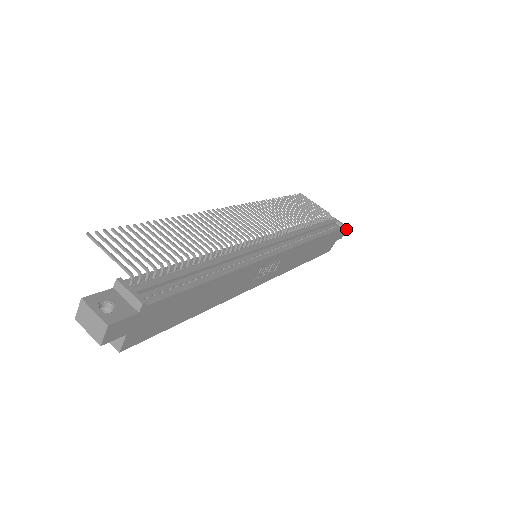
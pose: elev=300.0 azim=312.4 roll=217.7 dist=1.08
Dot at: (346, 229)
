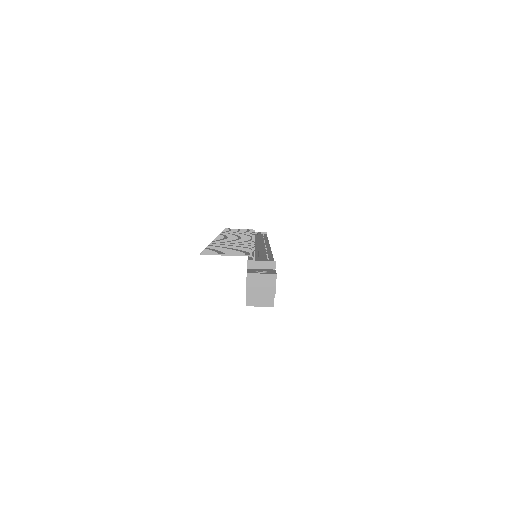
Dot at: occluded
